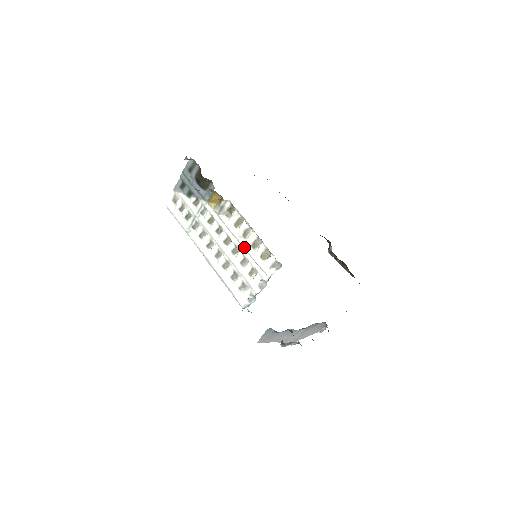
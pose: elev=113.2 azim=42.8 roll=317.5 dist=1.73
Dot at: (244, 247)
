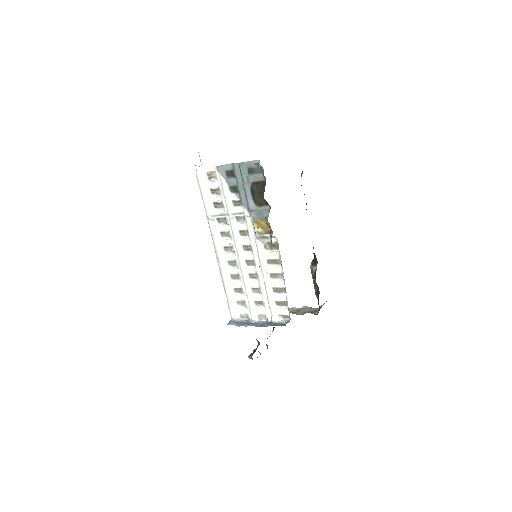
Dot at: (266, 284)
